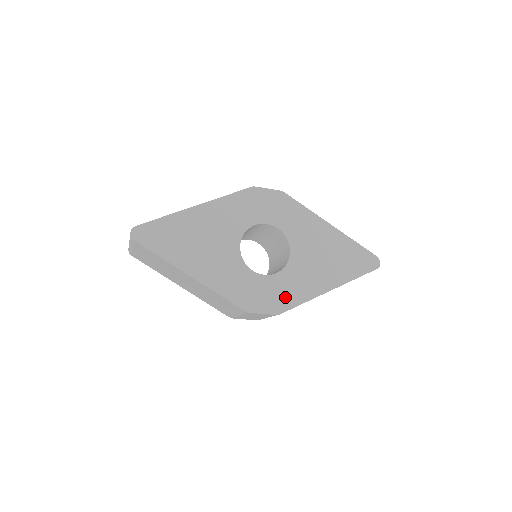
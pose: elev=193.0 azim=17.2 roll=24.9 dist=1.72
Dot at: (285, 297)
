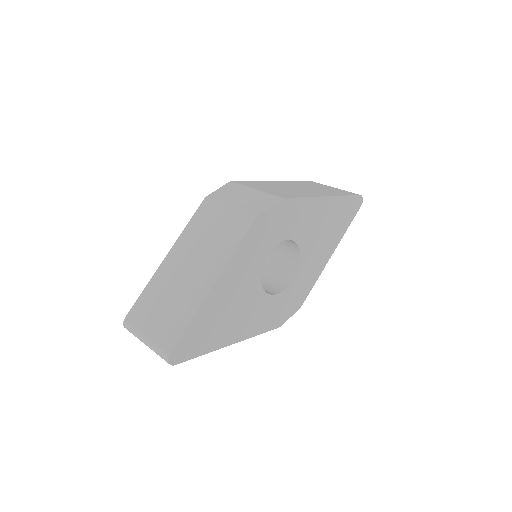
Dot at: (303, 291)
